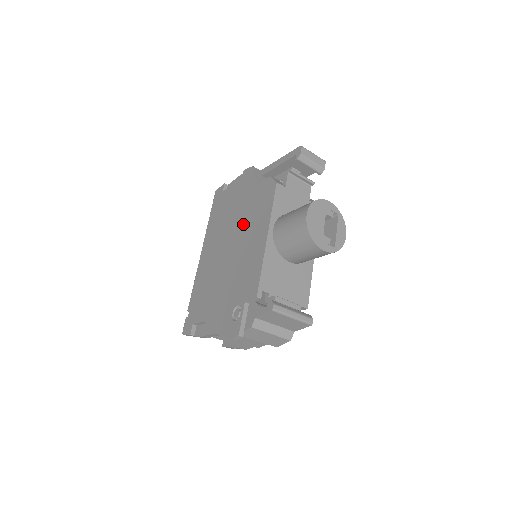
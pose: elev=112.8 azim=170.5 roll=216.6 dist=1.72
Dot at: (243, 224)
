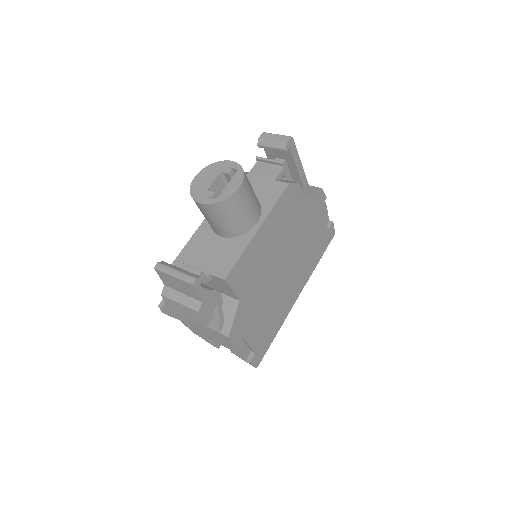
Dot at: occluded
